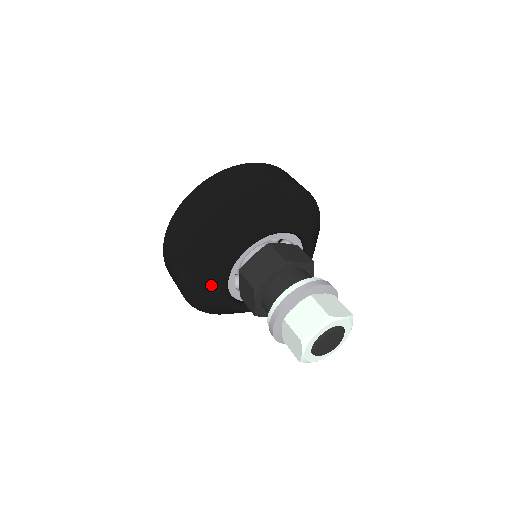
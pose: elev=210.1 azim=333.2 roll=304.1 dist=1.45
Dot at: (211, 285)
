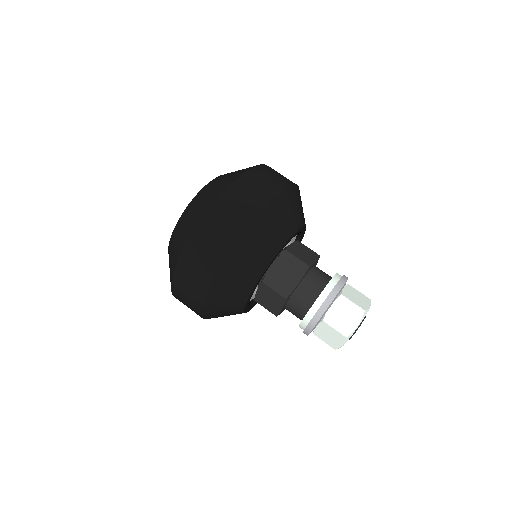
Dot at: (270, 250)
